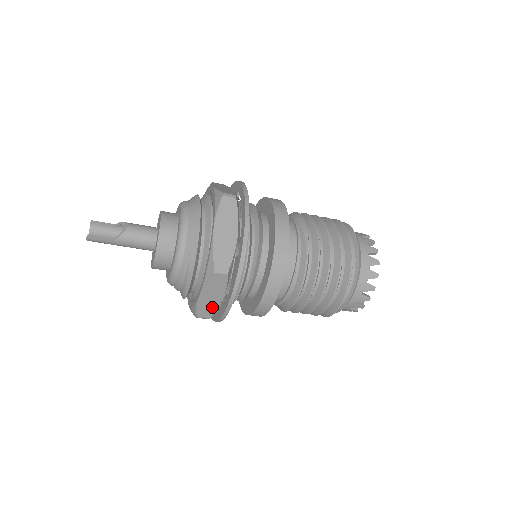
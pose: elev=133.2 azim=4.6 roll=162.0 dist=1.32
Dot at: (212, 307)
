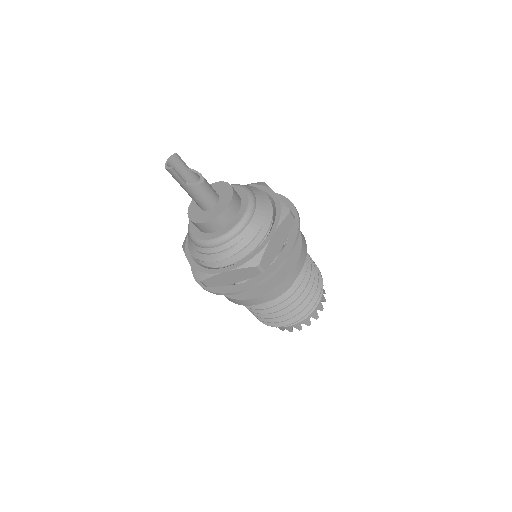
Dot at: (221, 282)
